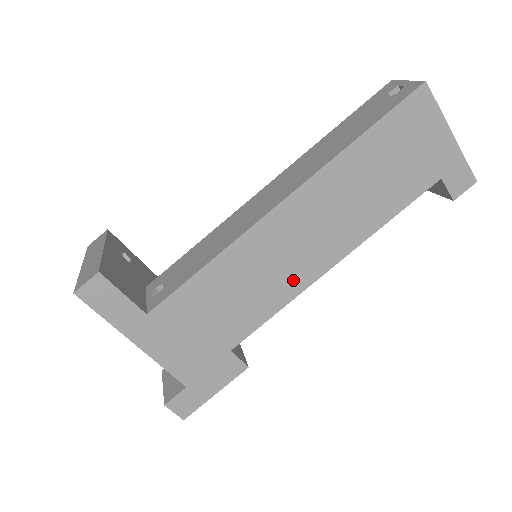
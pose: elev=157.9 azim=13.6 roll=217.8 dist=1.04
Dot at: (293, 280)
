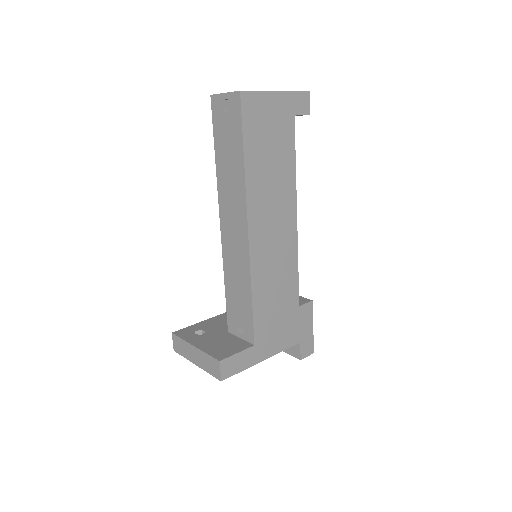
Dot at: (289, 247)
